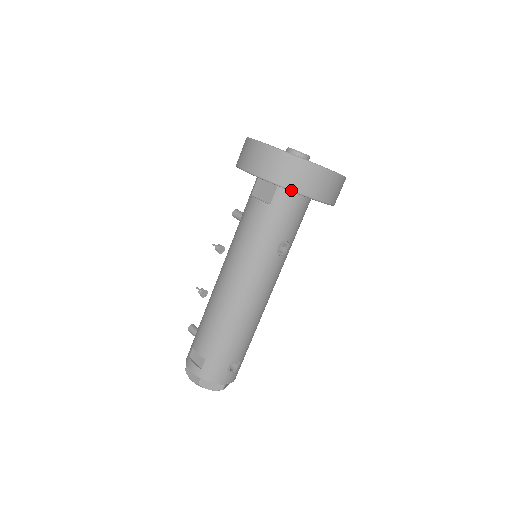
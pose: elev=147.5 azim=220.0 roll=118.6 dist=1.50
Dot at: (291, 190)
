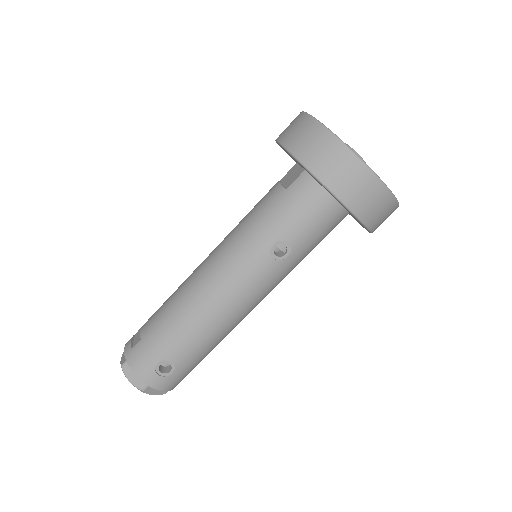
Dot at: (305, 167)
